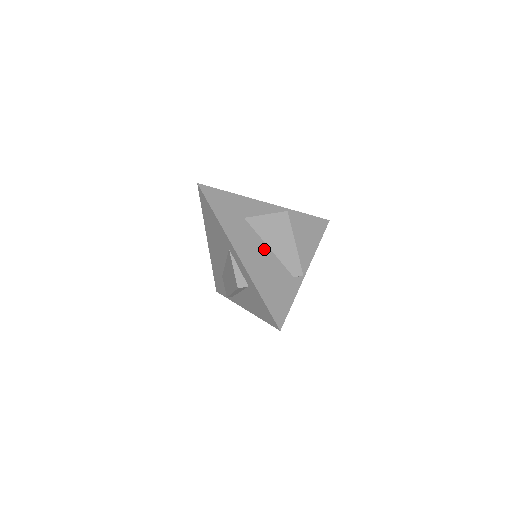
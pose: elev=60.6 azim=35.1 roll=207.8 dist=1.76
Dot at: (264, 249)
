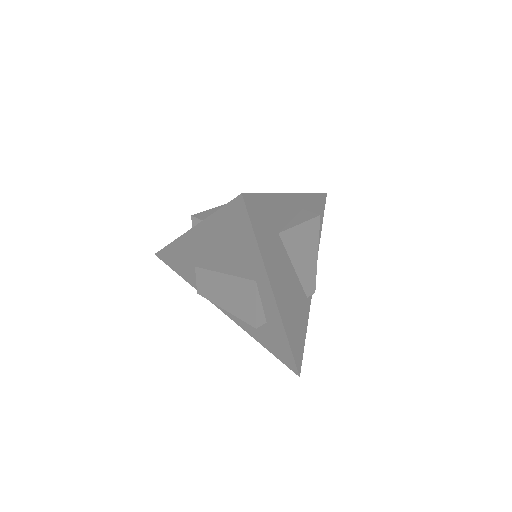
Dot at: (291, 273)
